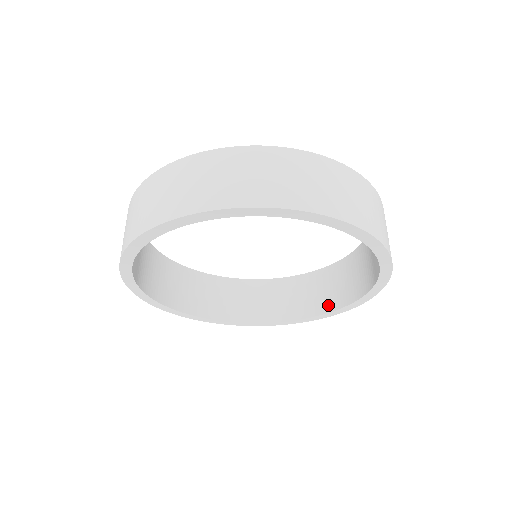
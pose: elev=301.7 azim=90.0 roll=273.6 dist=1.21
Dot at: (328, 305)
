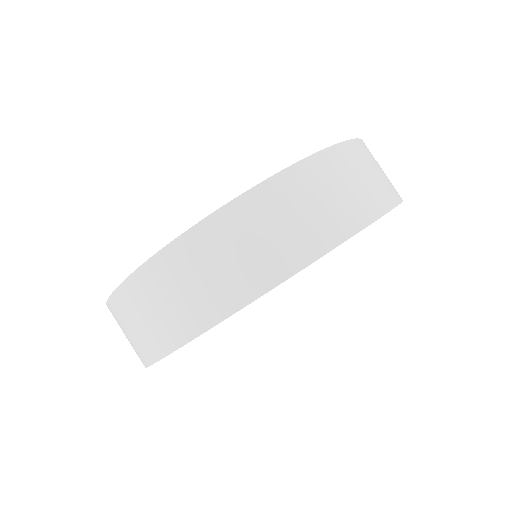
Dot at: occluded
